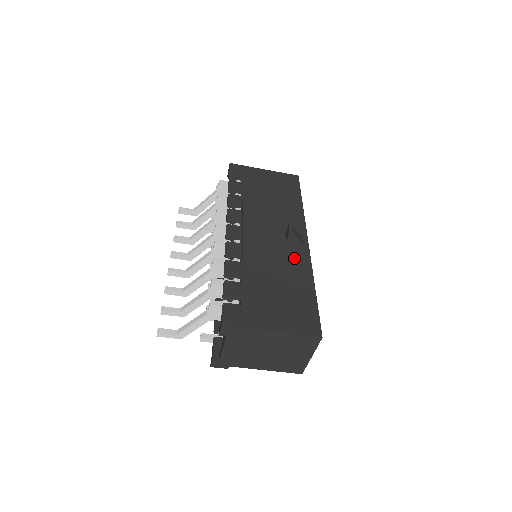
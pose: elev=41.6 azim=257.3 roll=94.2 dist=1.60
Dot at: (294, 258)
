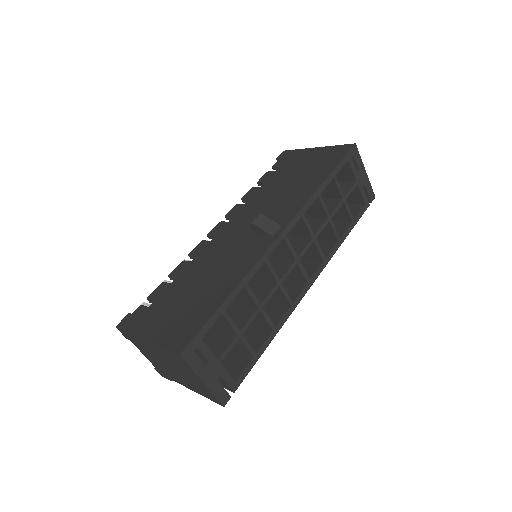
Dot at: (245, 254)
